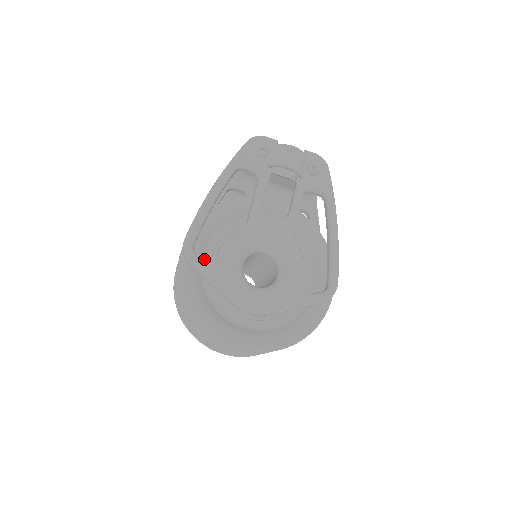
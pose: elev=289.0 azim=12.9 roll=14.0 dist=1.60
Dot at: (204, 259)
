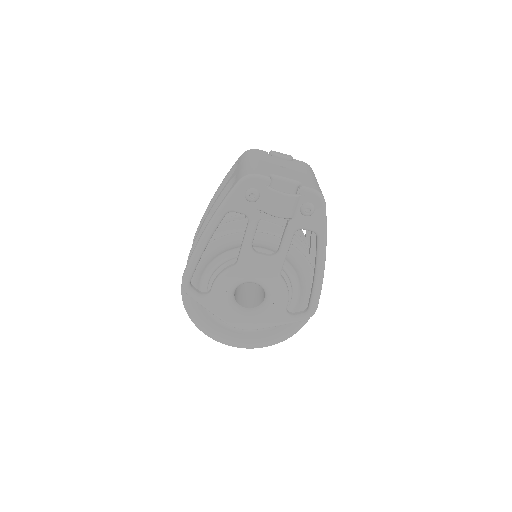
Dot at: (202, 283)
